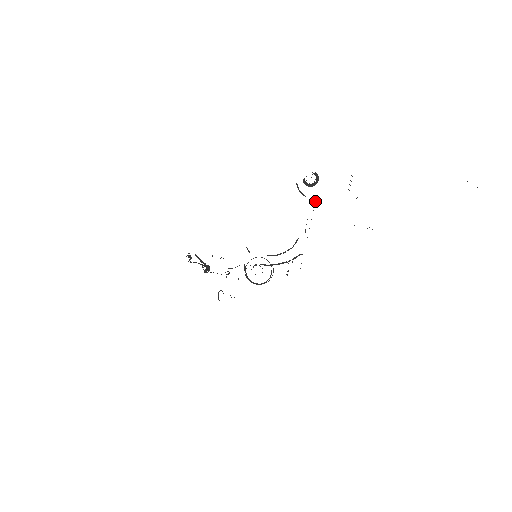
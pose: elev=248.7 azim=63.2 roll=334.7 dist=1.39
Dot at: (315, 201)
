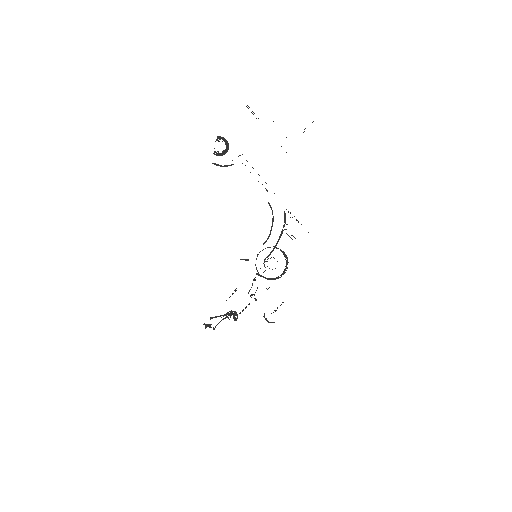
Dot at: occluded
